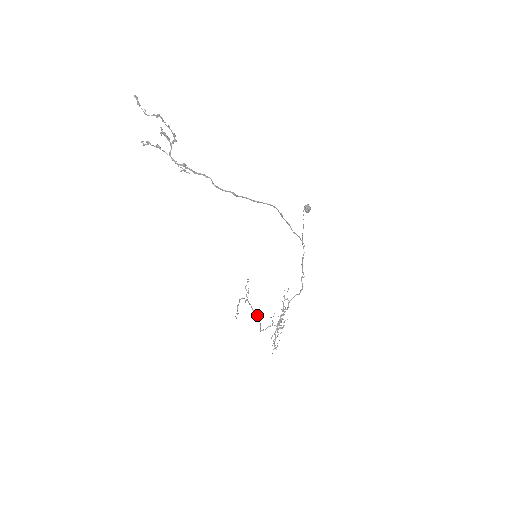
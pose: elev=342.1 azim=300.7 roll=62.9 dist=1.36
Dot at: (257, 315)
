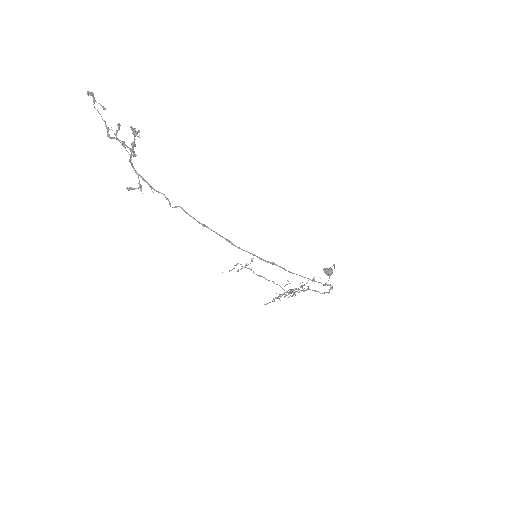
Dot at: occluded
